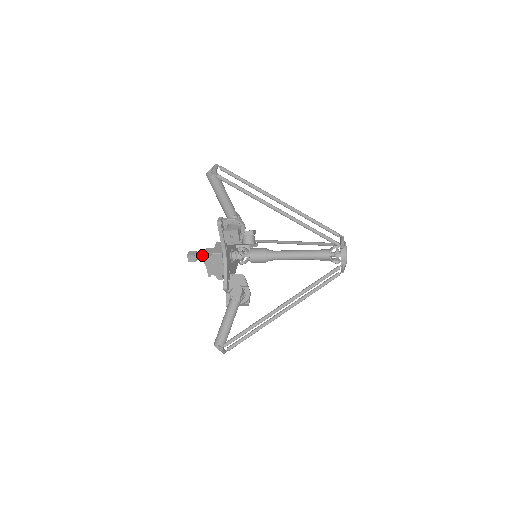
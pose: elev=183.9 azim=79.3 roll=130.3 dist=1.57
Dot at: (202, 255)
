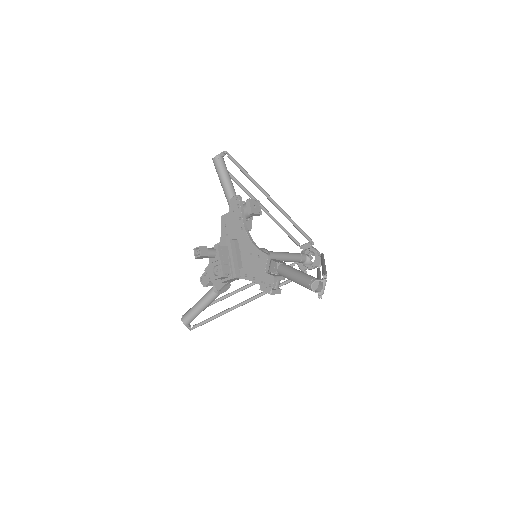
Dot at: (213, 248)
